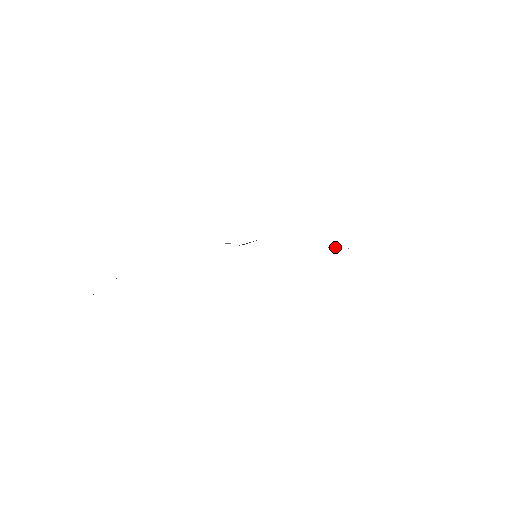
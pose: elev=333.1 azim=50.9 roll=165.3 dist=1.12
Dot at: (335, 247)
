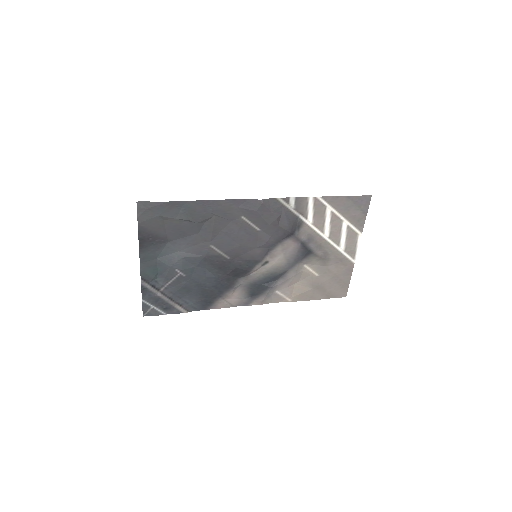
Dot at: (297, 224)
